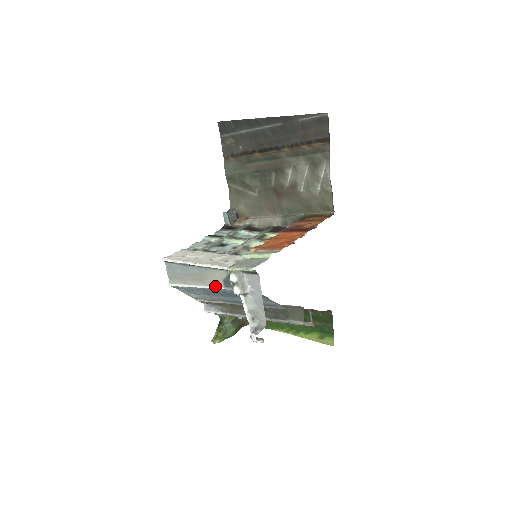
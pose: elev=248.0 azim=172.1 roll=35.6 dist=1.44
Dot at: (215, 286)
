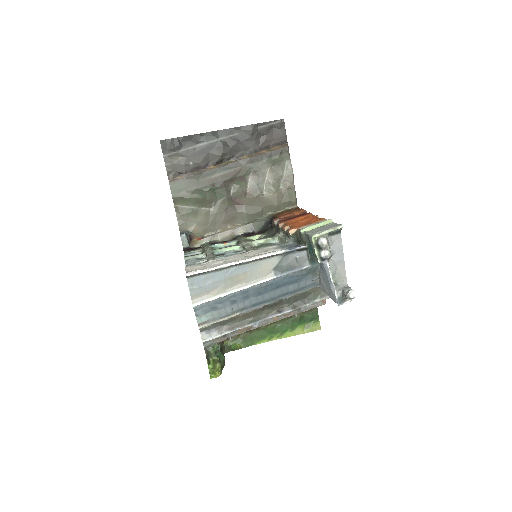
Dot at: (263, 279)
